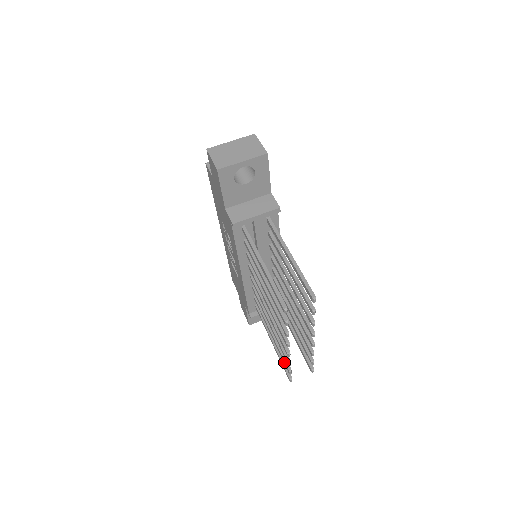
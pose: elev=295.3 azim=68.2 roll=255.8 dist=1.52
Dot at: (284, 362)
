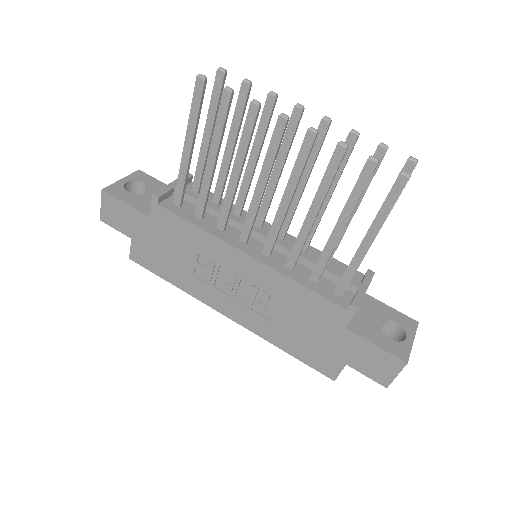
Dot at: (362, 176)
